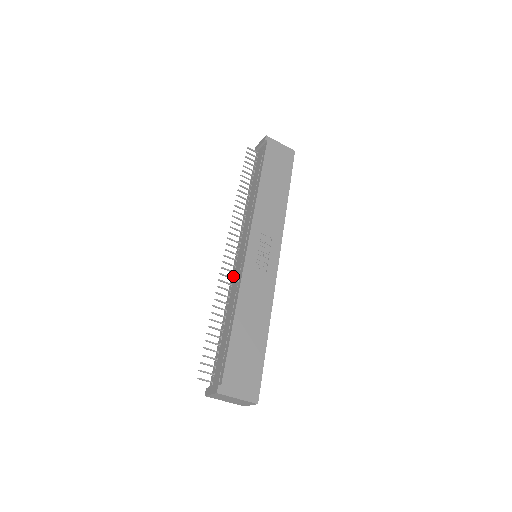
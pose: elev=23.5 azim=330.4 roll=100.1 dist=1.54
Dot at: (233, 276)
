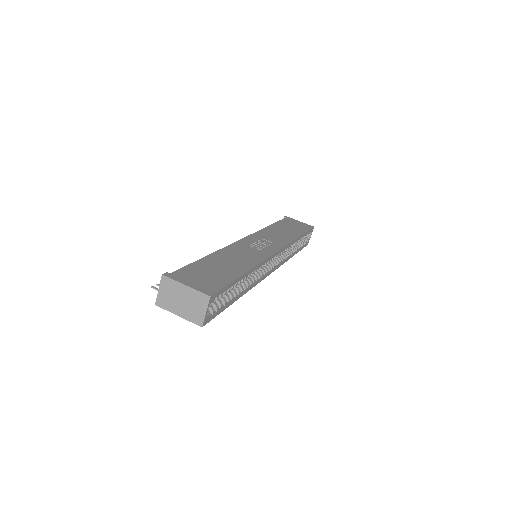
Dot at: occluded
